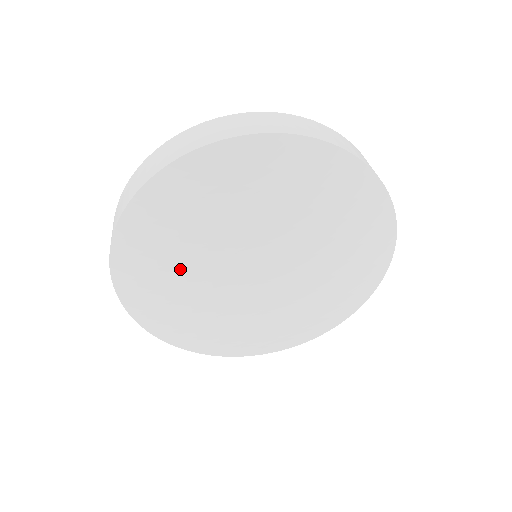
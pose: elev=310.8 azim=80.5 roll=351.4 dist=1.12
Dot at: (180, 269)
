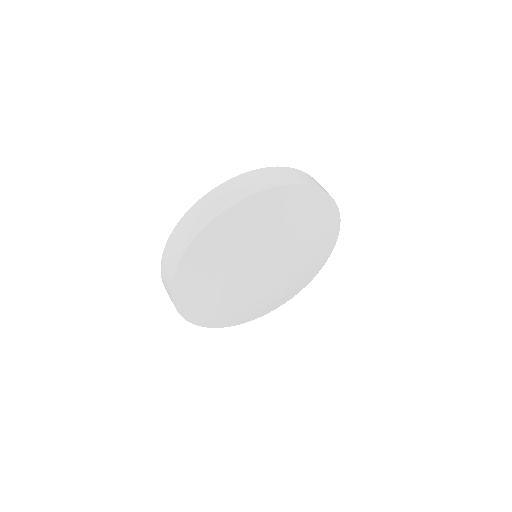
Dot at: (220, 273)
